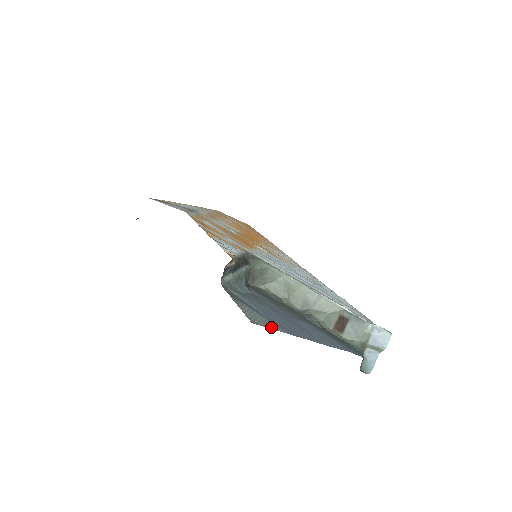
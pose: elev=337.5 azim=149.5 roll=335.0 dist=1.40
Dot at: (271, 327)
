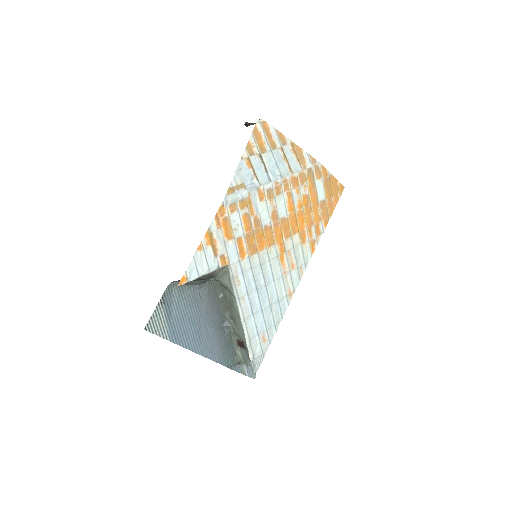
Dot at: (160, 334)
